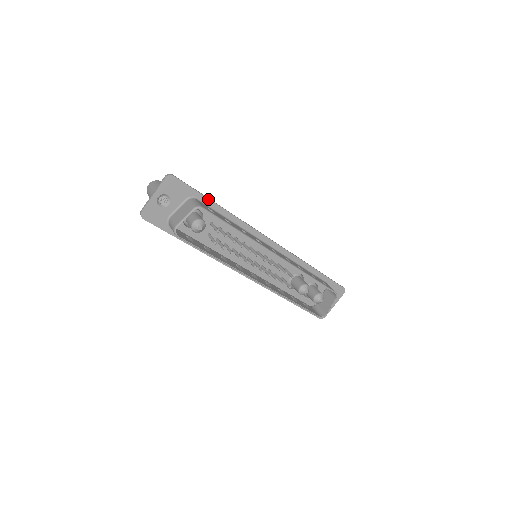
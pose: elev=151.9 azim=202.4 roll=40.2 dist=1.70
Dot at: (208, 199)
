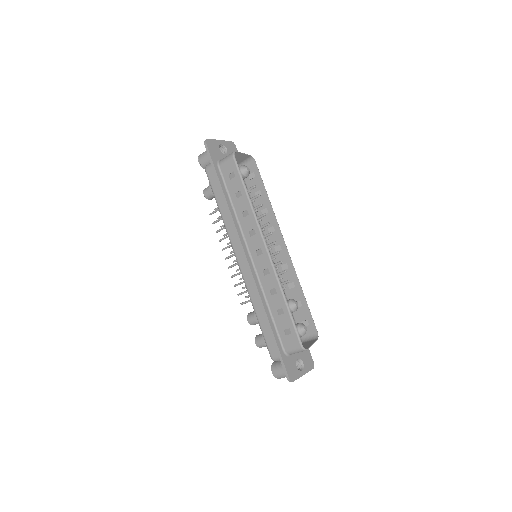
Dot at: occluded
